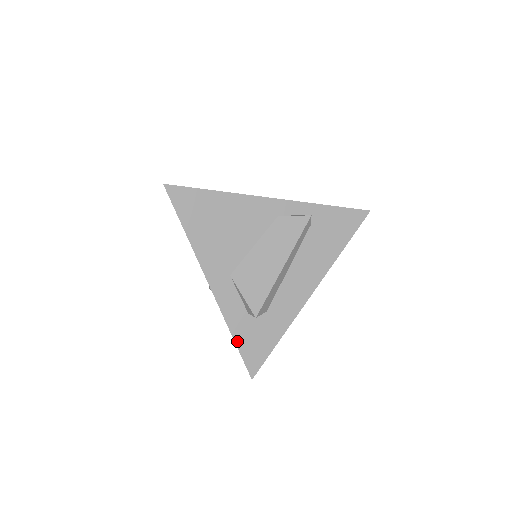
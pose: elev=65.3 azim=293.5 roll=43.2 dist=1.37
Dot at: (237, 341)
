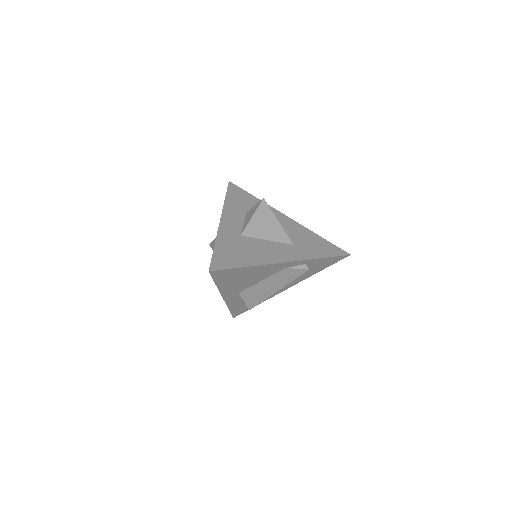
Dot at: (231, 310)
